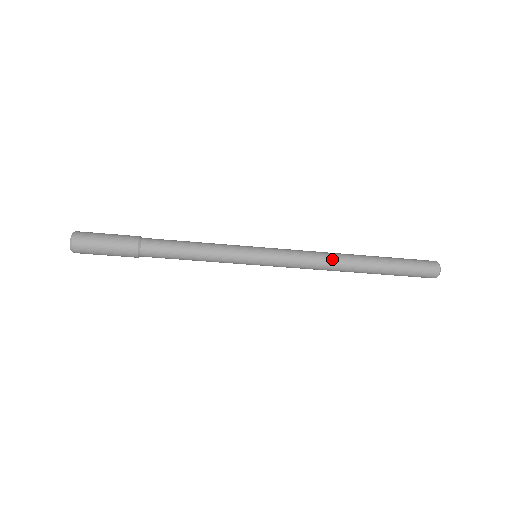
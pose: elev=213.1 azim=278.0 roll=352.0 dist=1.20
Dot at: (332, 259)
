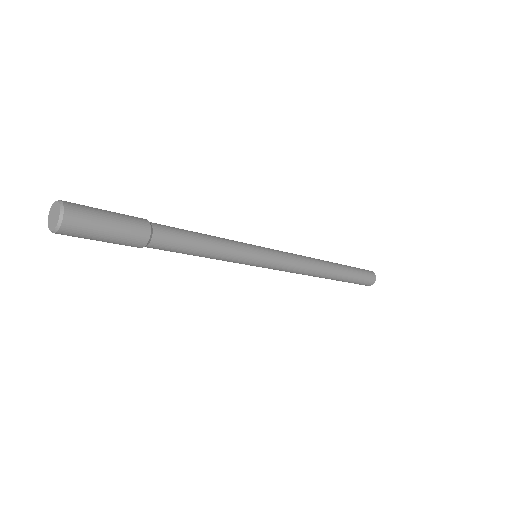
Dot at: (315, 270)
